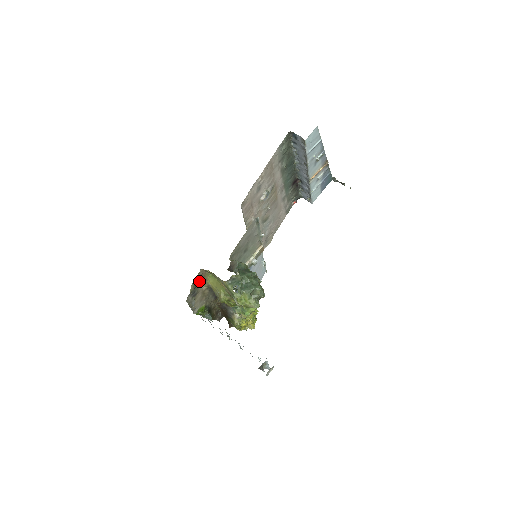
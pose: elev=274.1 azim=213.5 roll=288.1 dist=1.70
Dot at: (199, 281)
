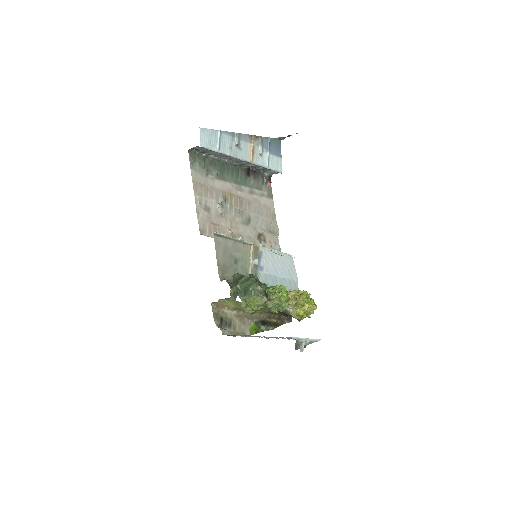
Dot at: (221, 312)
